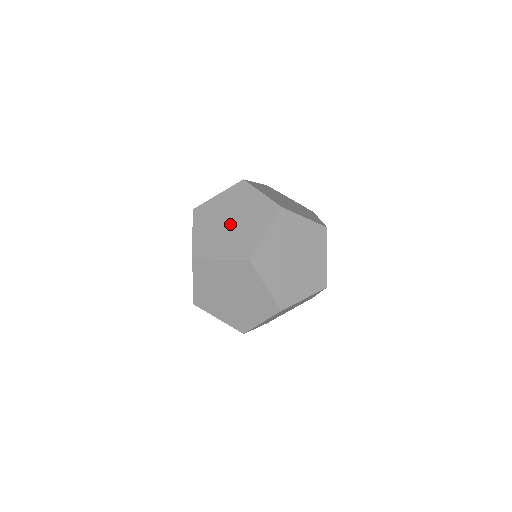
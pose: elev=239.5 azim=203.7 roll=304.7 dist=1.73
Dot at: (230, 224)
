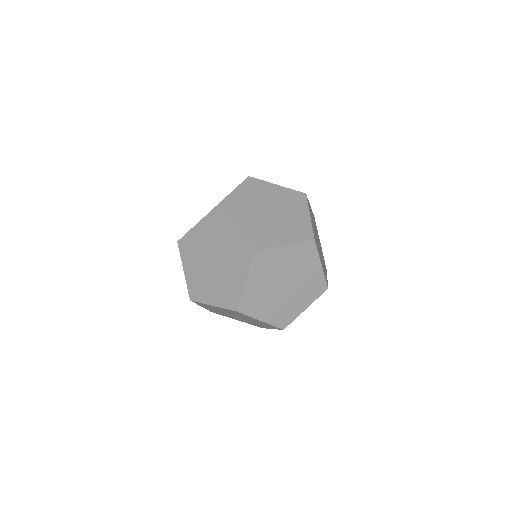
Dot at: (283, 288)
